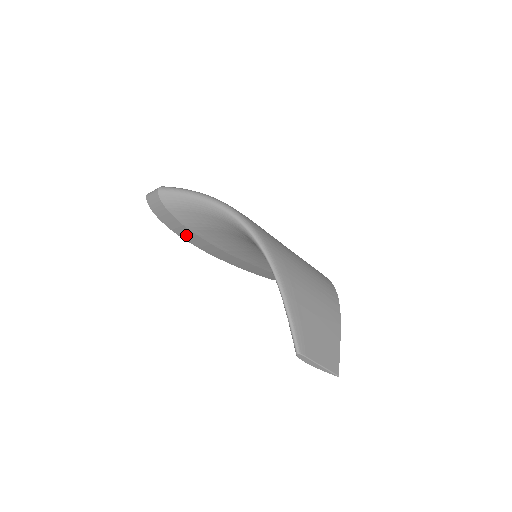
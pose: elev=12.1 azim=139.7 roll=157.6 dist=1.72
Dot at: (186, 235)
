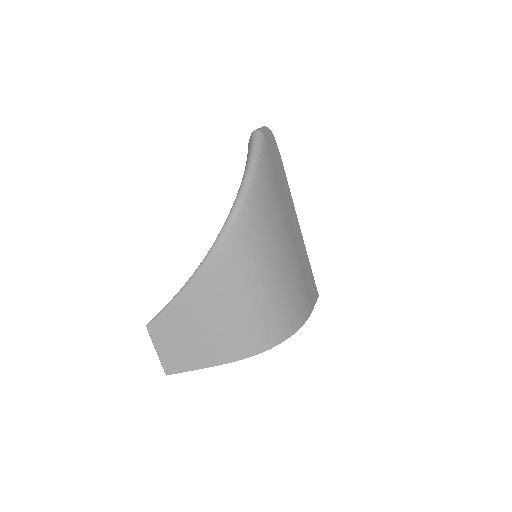
Dot at: occluded
